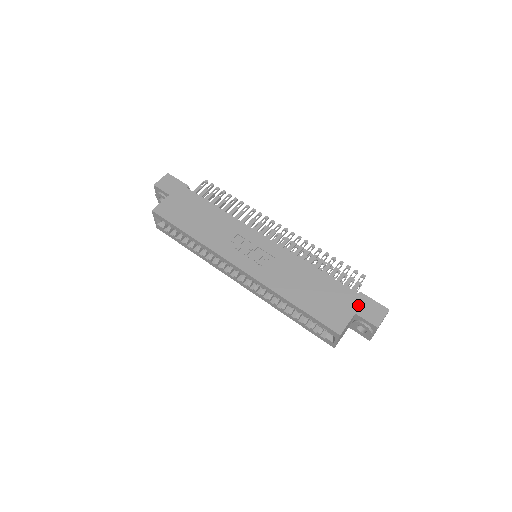
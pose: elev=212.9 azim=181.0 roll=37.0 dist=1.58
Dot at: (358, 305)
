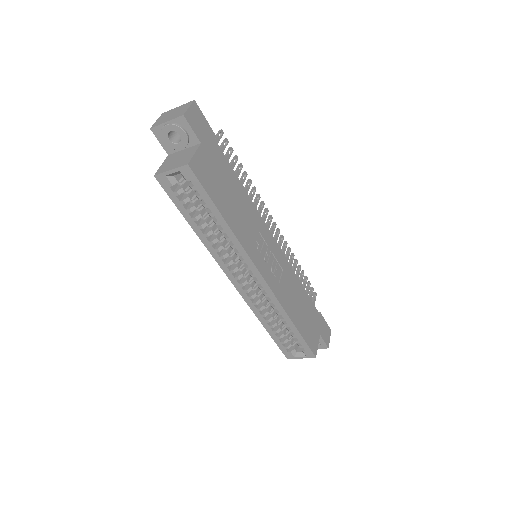
Dot at: (321, 326)
